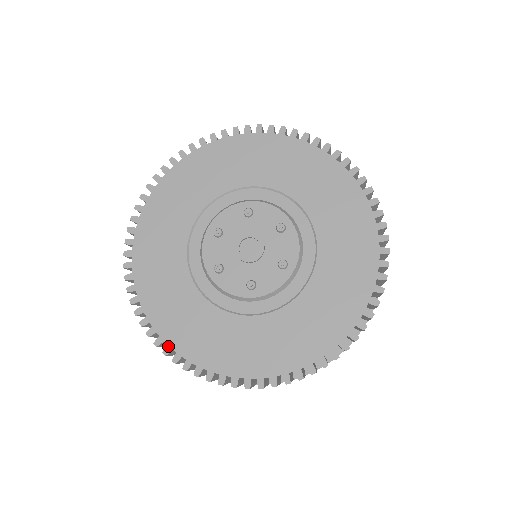
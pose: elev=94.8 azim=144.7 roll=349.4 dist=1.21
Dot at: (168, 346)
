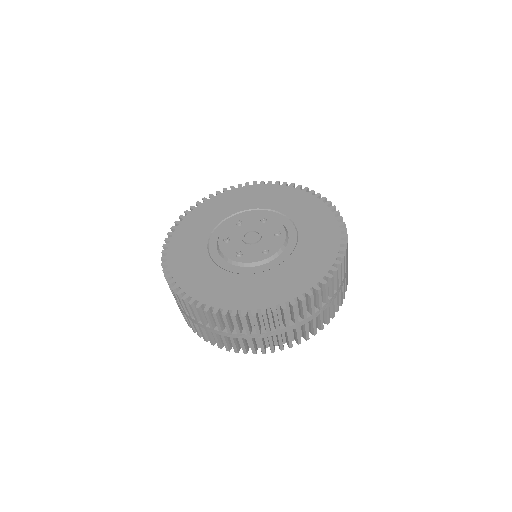
Dot at: (168, 268)
